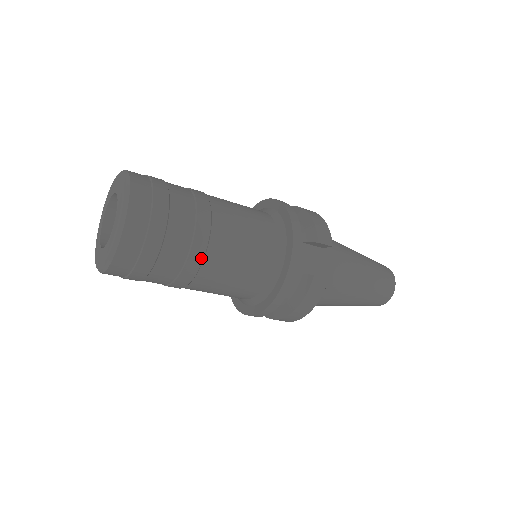
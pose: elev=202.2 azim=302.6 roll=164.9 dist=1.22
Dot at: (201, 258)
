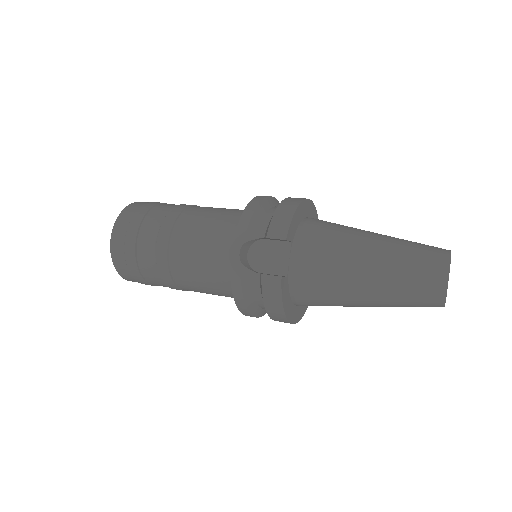
Dot at: (166, 266)
